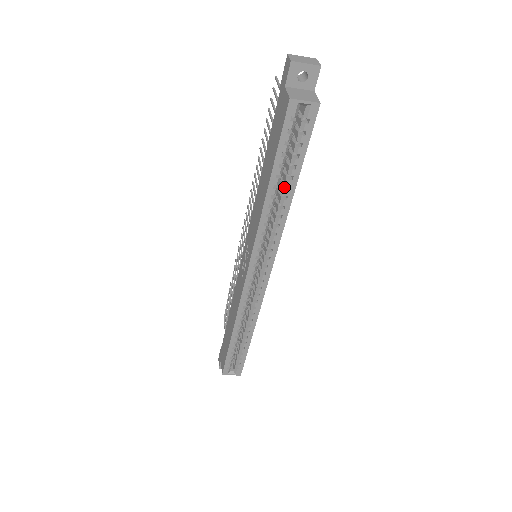
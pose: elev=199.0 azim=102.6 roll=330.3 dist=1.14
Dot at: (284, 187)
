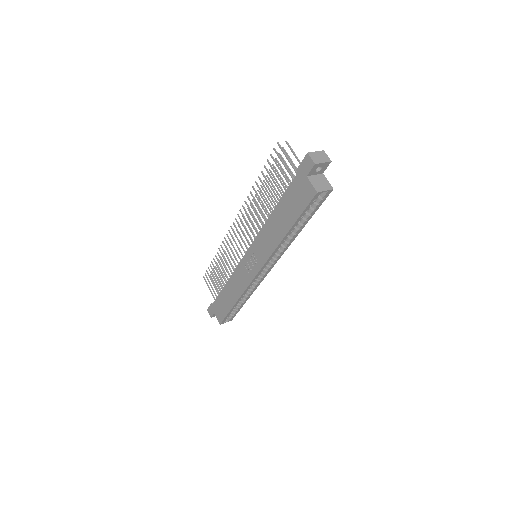
Dot at: (295, 228)
